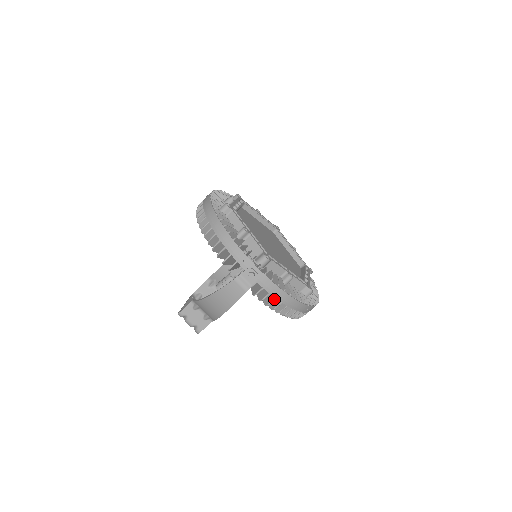
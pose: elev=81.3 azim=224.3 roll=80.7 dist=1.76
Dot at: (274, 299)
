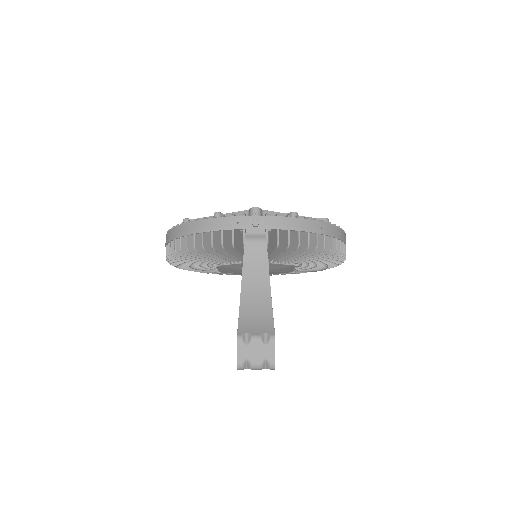
Dot at: (298, 233)
